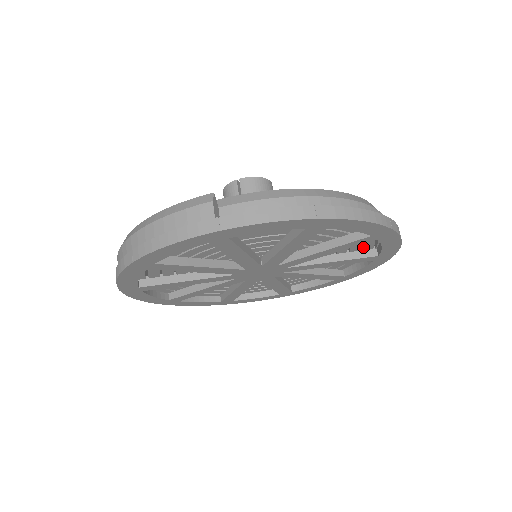
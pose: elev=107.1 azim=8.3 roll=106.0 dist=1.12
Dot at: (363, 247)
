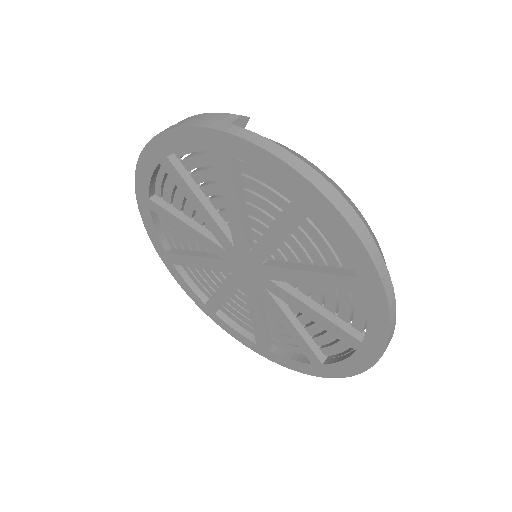
Dot at: (353, 318)
